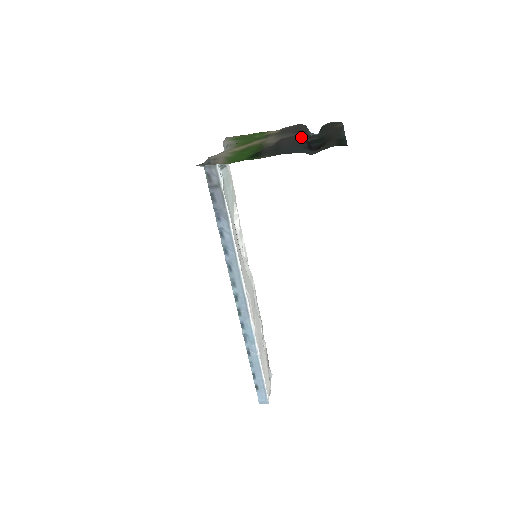
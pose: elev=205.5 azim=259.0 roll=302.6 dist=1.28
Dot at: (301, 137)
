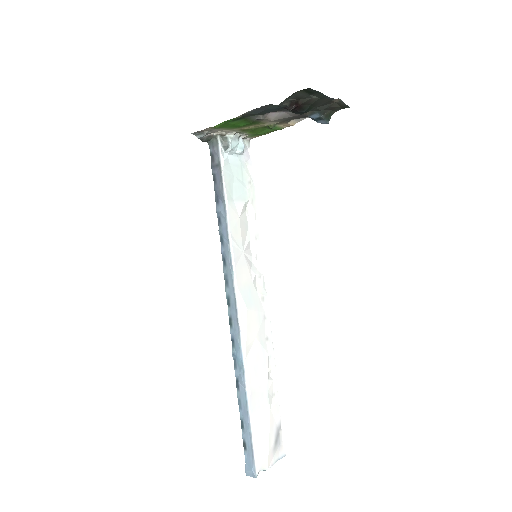
Dot at: occluded
